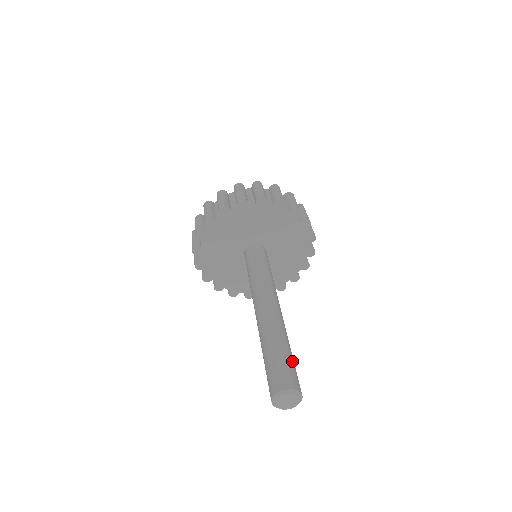
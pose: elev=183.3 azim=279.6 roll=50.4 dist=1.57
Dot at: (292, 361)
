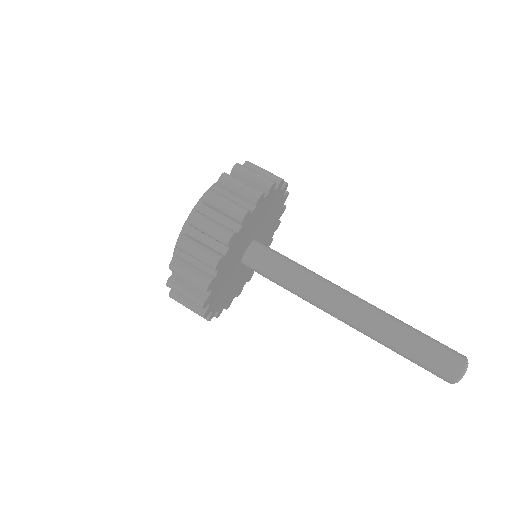
Dot at: occluded
